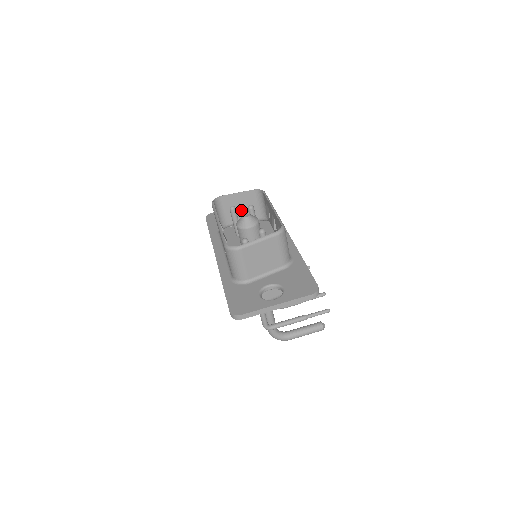
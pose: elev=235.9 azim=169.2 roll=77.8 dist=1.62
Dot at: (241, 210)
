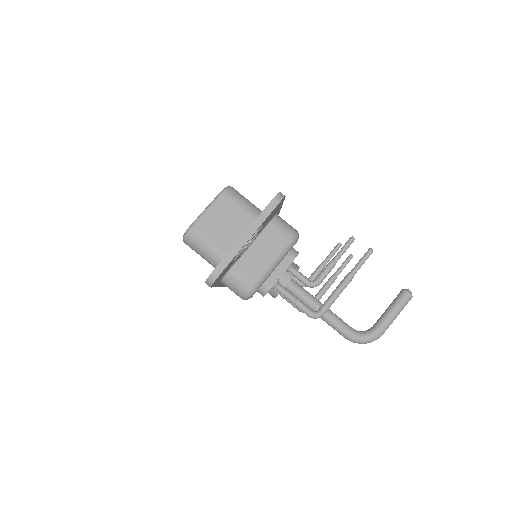
Dot at: occluded
